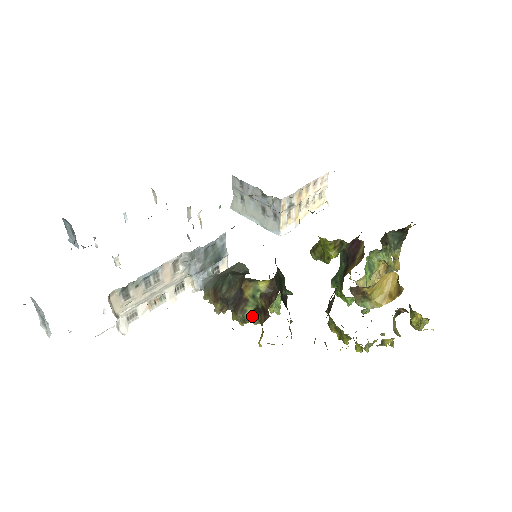
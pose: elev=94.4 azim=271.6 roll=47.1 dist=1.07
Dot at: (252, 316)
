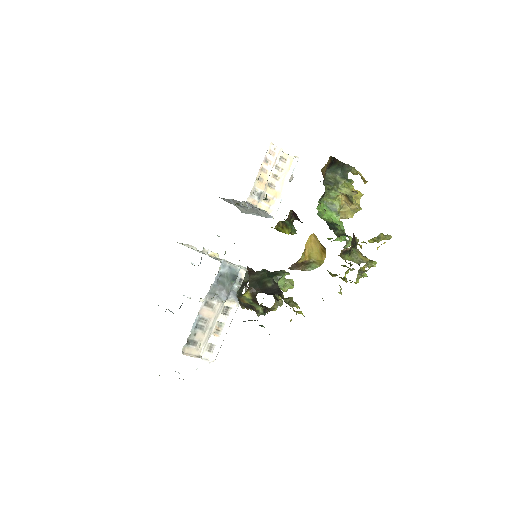
Dot at: (266, 310)
